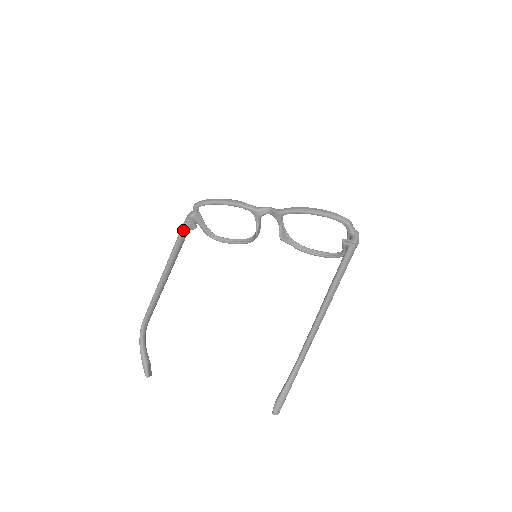
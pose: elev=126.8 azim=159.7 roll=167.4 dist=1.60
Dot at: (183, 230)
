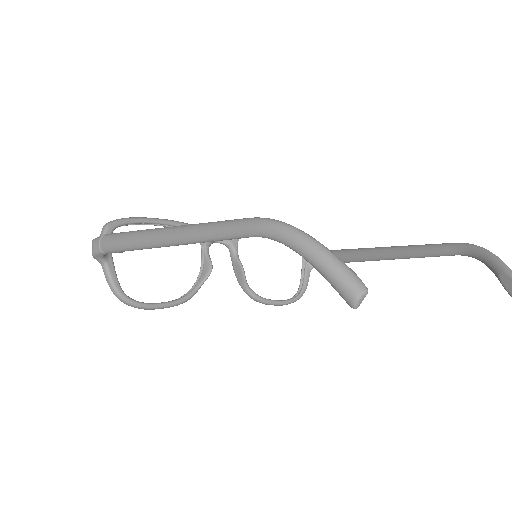
Dot at: occluded
